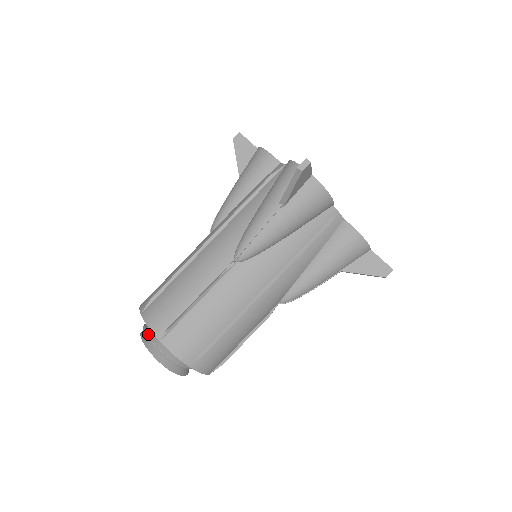
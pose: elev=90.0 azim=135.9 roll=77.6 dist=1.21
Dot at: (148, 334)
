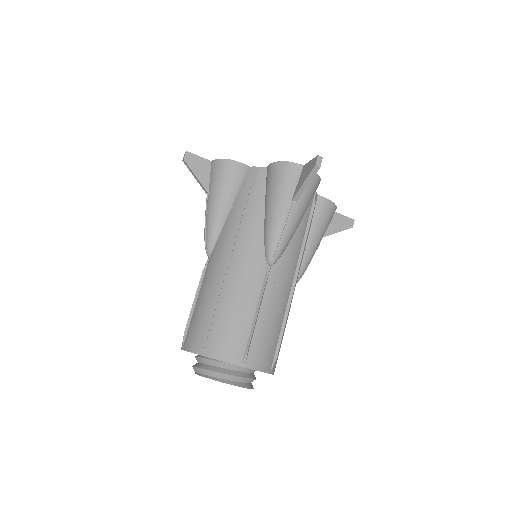
Dot at: (216, 371)
